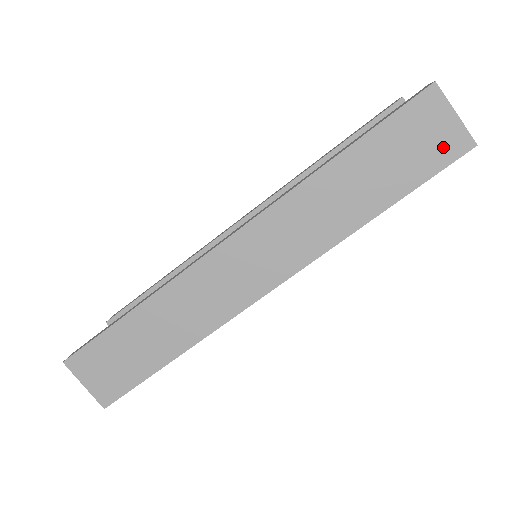
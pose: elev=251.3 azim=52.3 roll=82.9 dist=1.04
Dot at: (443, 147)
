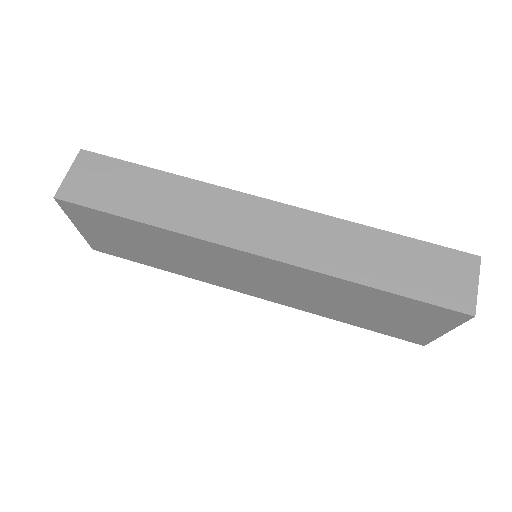
Dot at: (452, 294)
